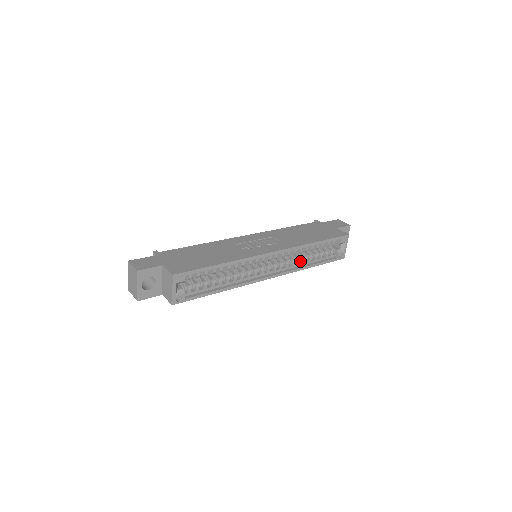
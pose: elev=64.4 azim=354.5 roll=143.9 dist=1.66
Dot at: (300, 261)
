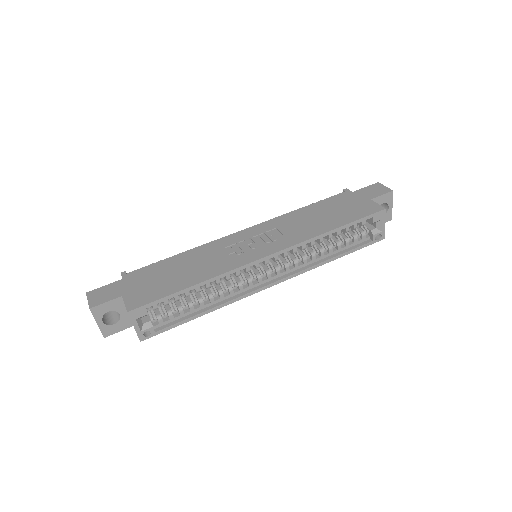
Dot at: (317, 254)
